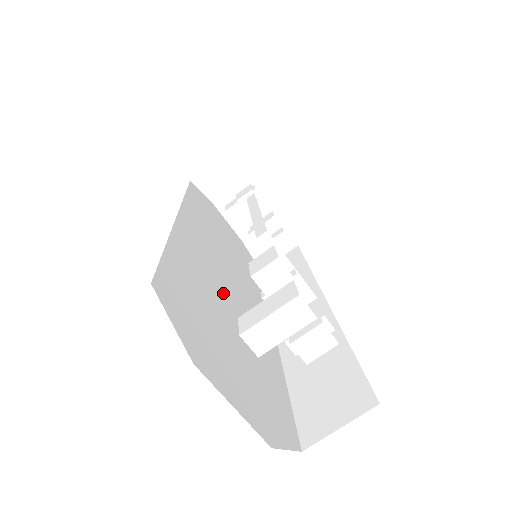
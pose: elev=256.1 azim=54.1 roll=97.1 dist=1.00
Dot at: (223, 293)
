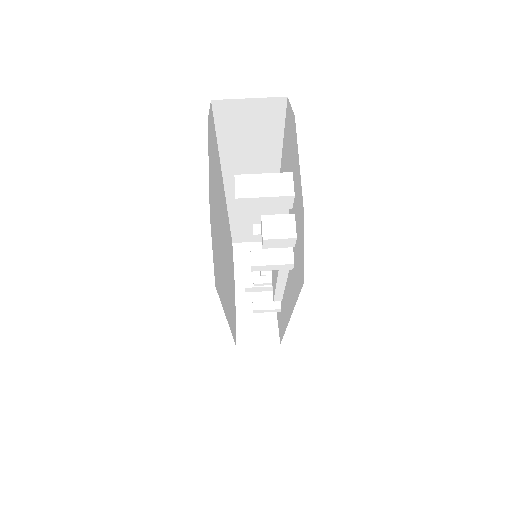
Dot at: occluded
